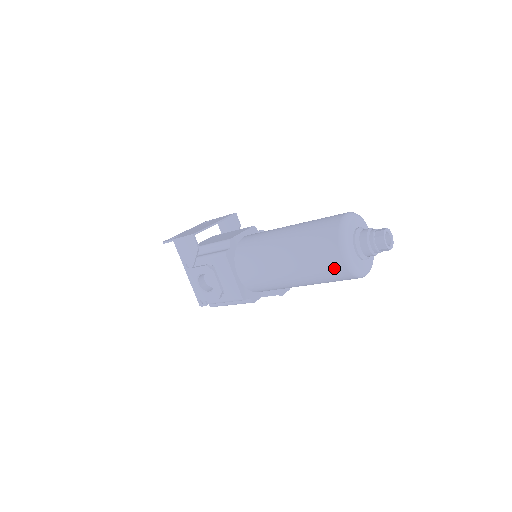
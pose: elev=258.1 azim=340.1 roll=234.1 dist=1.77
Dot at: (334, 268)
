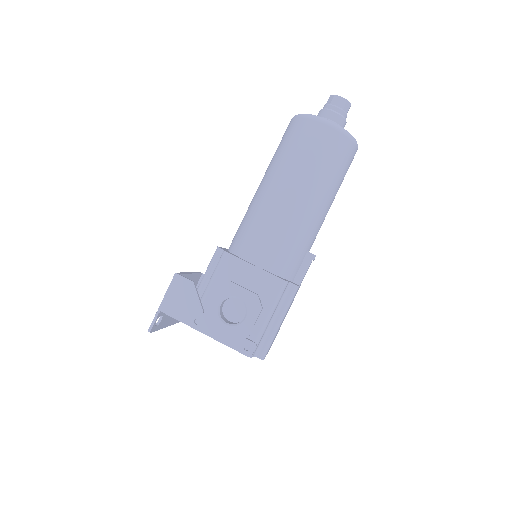
Dot at: (329, 143)
